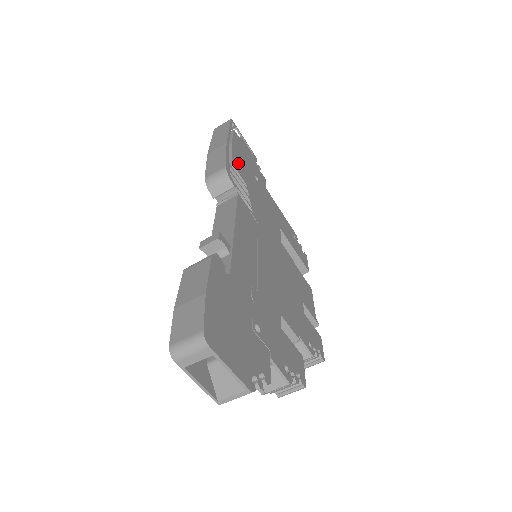
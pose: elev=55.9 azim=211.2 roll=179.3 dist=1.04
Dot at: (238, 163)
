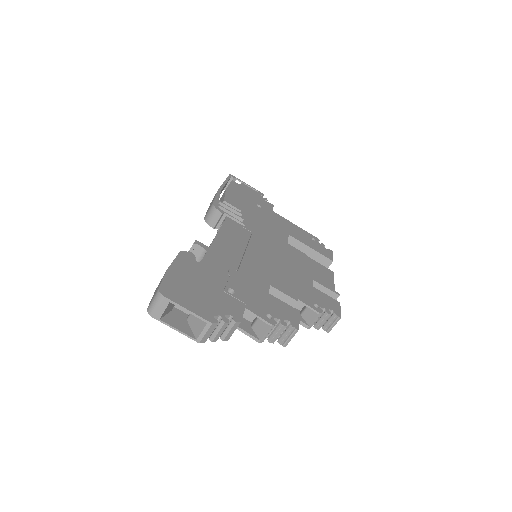
Dot at: (232, 199)
